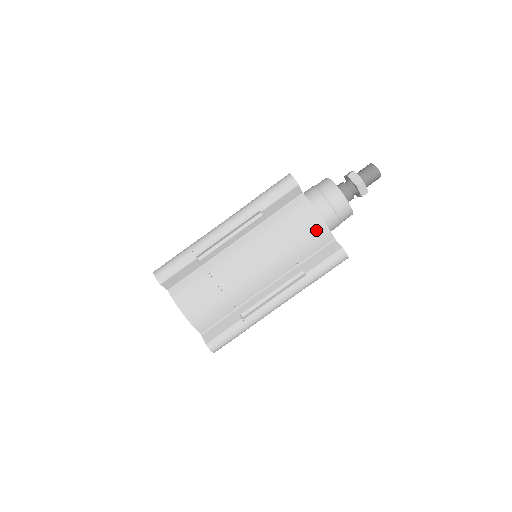
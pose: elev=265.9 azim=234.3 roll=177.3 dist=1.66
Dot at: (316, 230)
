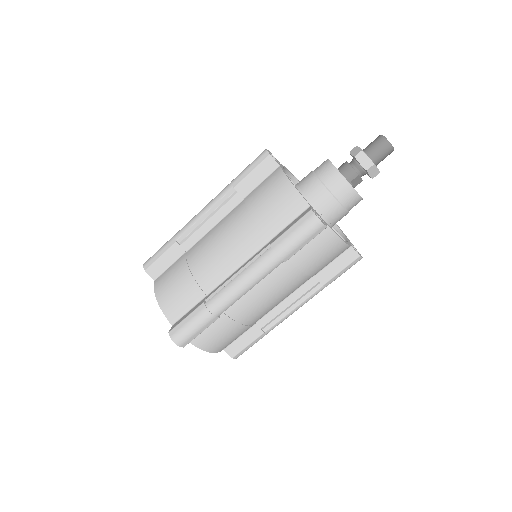
Dot at: (285, 196)
